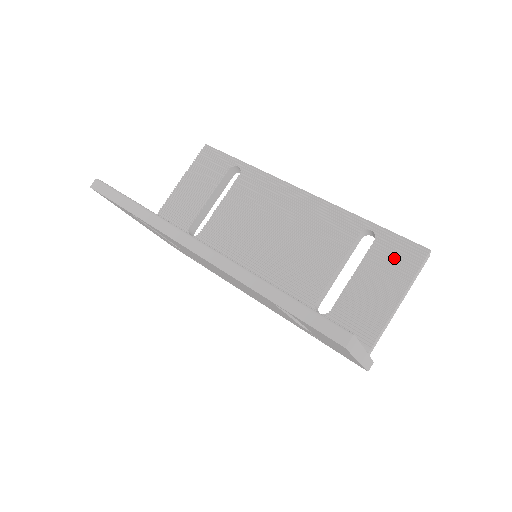
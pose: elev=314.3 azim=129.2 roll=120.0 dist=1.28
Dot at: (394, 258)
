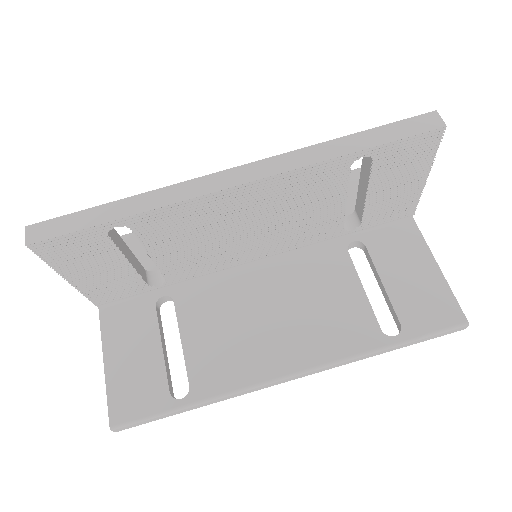
Dot at: (406, 159)
